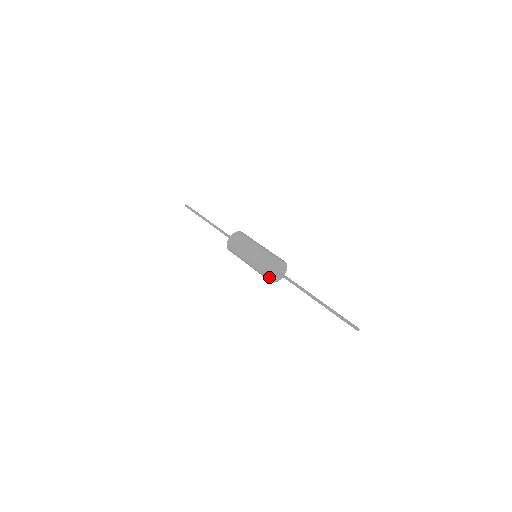
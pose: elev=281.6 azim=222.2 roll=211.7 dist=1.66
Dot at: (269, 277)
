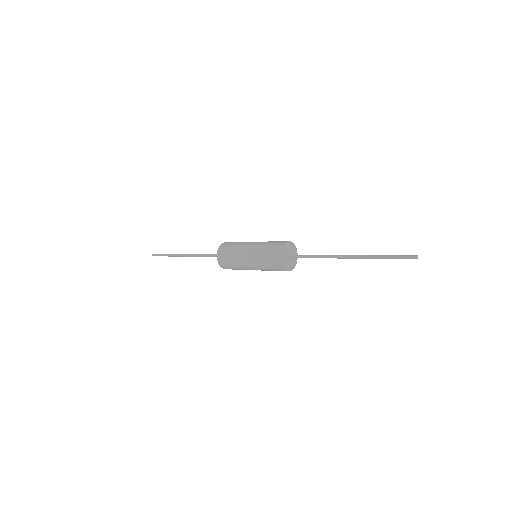
Dot at: (282, 264)
